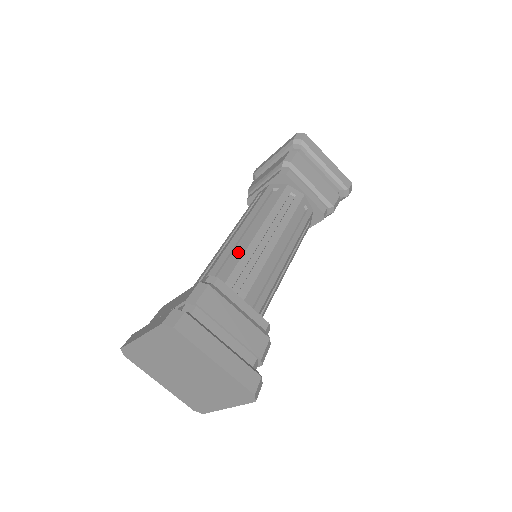
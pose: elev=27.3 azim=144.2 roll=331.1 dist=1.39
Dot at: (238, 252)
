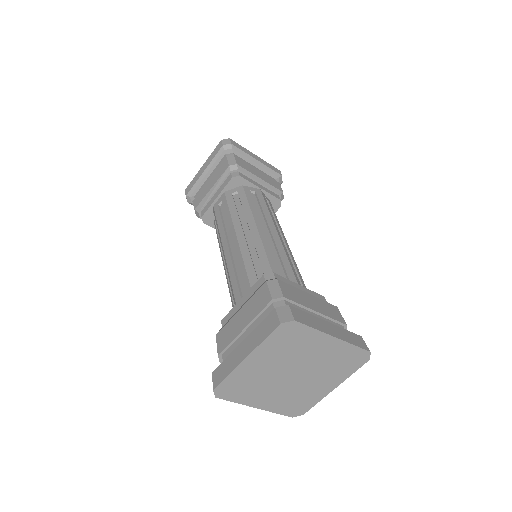
Dot at: (258, 251)
